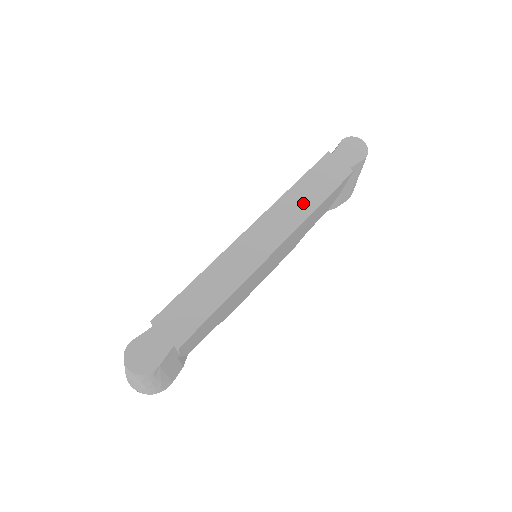
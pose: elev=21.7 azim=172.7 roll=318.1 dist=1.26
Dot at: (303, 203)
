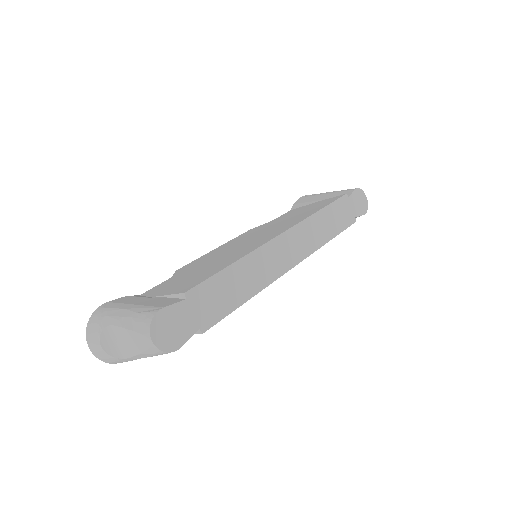
Dot at: (322, 231)
